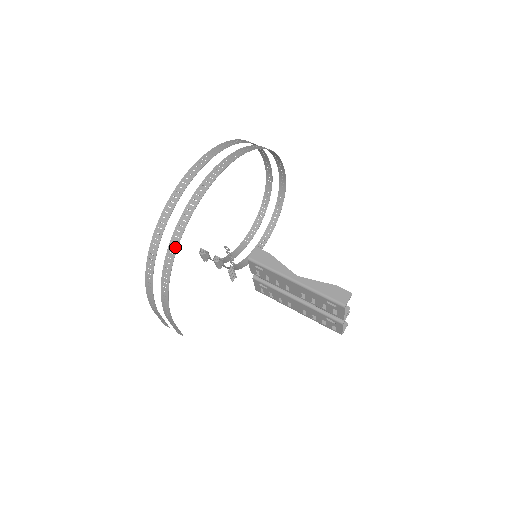
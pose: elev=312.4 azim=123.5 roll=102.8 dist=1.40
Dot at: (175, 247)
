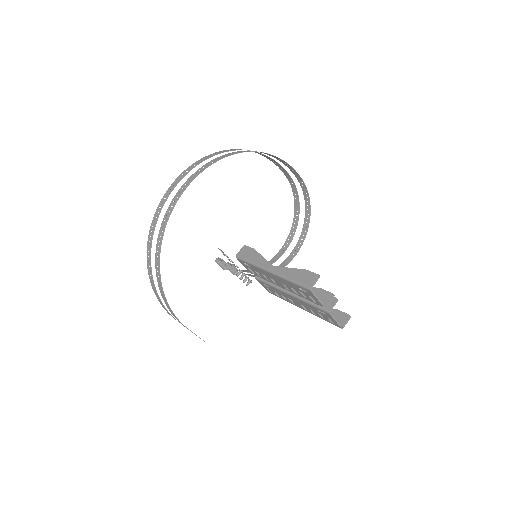
Dot at: (159, 251)
